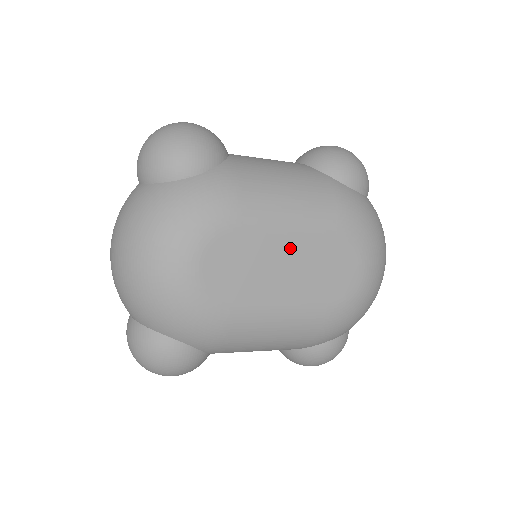
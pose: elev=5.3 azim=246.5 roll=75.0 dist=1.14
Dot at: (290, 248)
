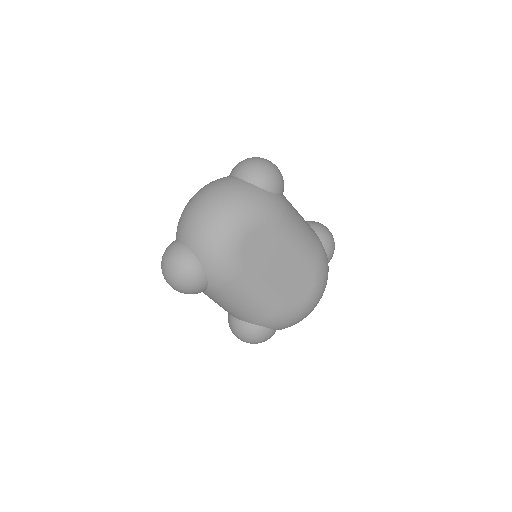
Dot at: (288, 259)
